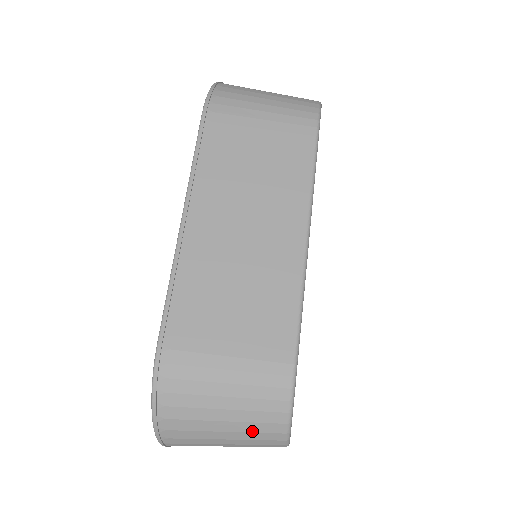
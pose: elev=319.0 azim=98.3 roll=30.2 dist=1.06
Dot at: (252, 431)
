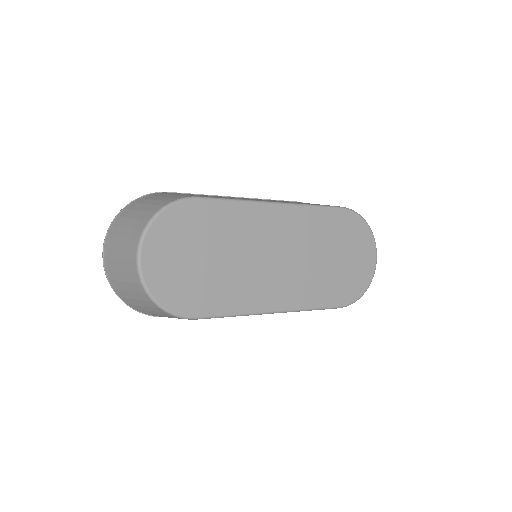
Dot at: (140, 218)
